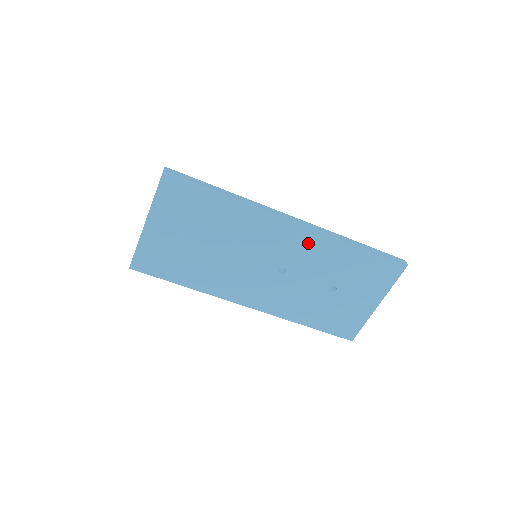
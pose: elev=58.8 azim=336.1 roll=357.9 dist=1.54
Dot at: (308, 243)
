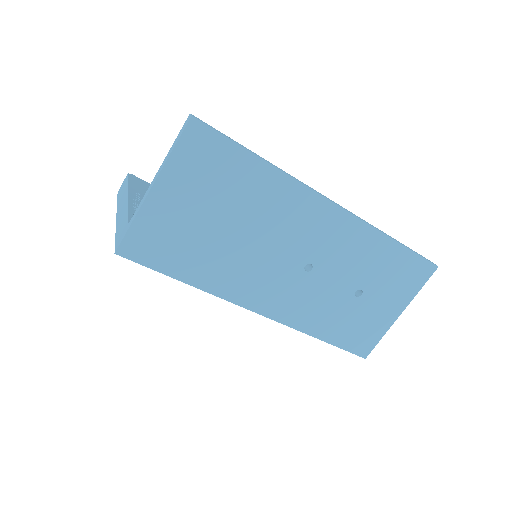
Dot at: (344, 233)
